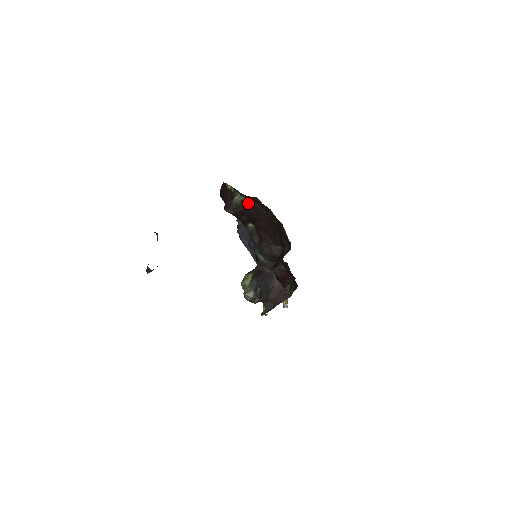
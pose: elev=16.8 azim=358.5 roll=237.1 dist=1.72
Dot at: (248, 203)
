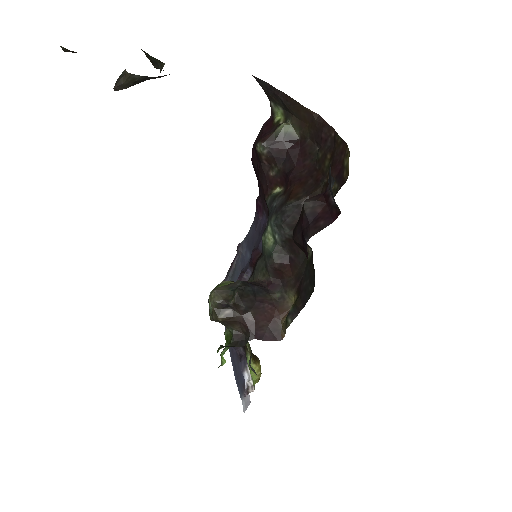
Dot at: (295, 142)
